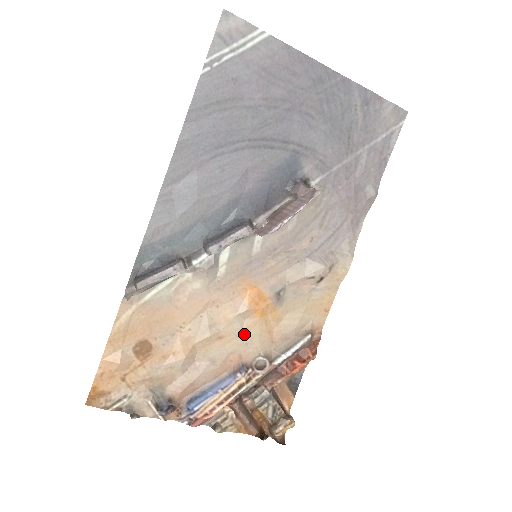
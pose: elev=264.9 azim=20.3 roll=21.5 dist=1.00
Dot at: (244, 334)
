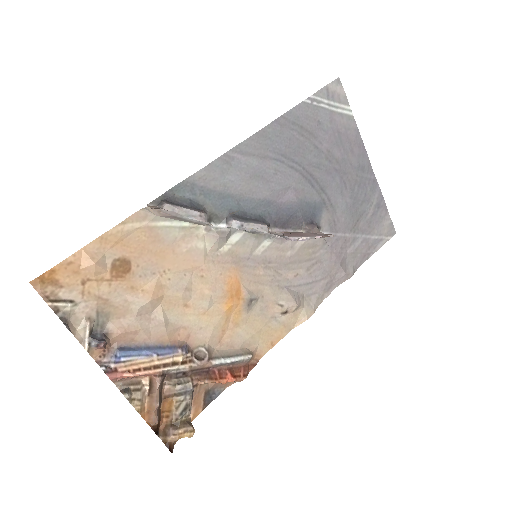
Dot at: (205, 317)
